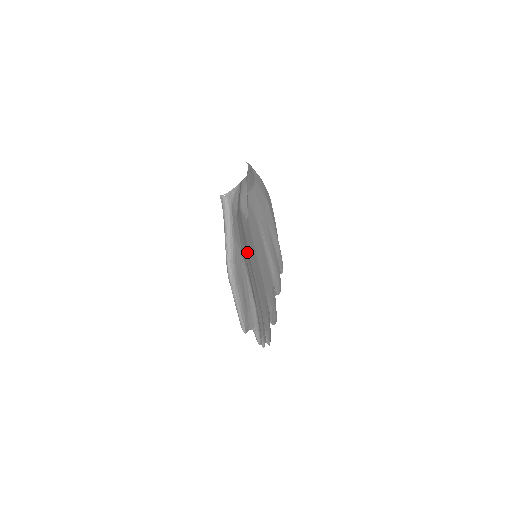
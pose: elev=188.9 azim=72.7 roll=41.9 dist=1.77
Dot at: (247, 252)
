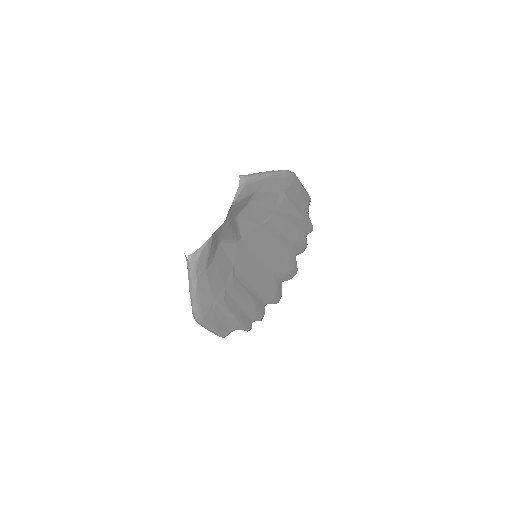
Dot at: (230, 278)
